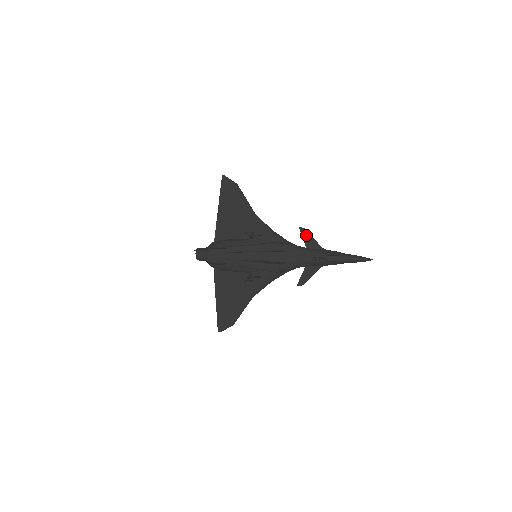
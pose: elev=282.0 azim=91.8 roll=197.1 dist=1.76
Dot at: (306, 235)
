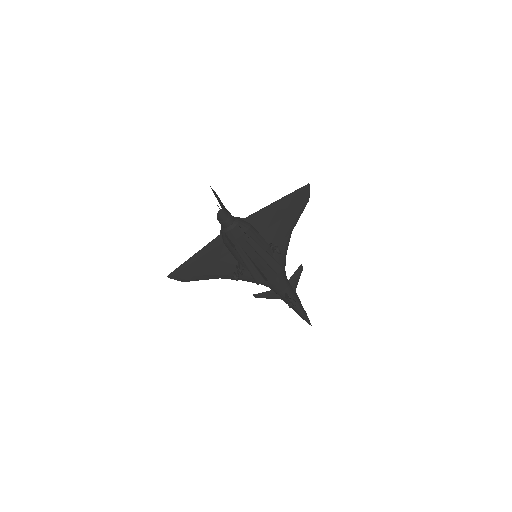
Dot at: (298, 273)
